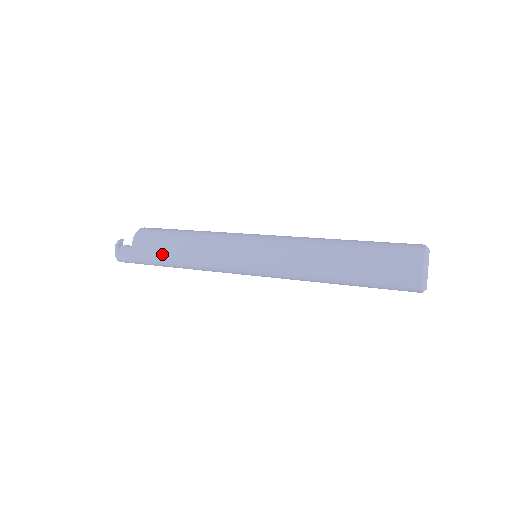
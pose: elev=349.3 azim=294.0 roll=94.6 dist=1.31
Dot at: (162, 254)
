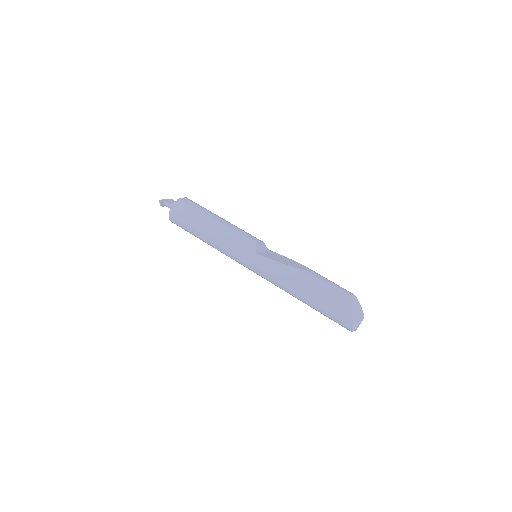
Dot at: occluded
